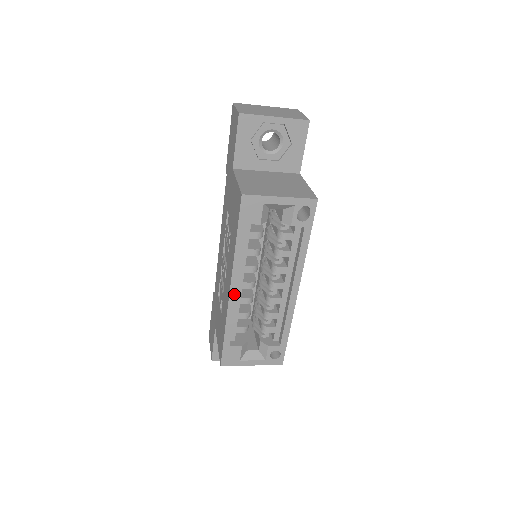
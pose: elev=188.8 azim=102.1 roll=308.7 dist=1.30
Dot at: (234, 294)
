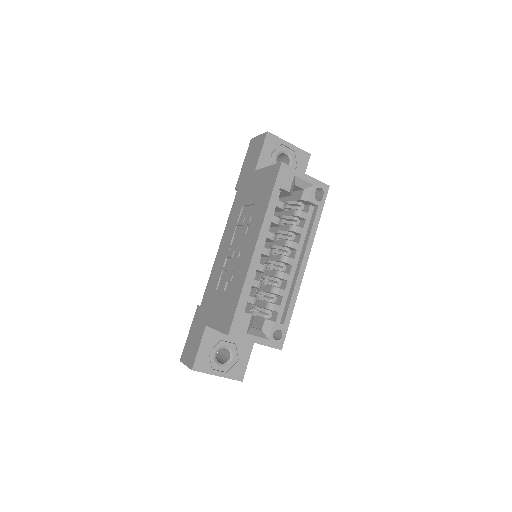
Dot at: (258, 252)
